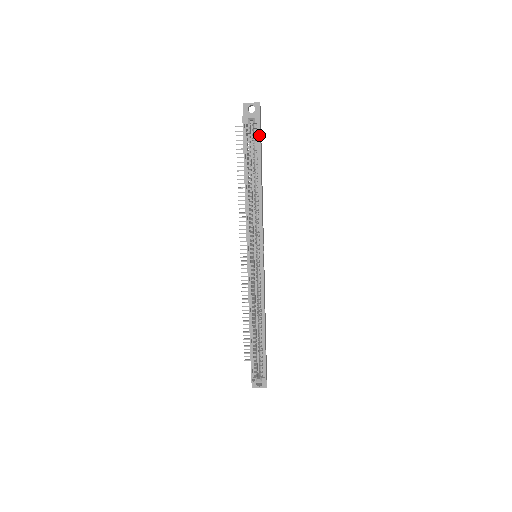
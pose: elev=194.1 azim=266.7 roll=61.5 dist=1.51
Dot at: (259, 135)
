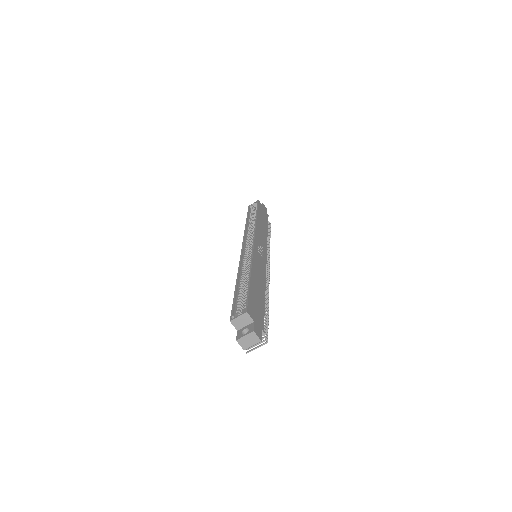
Dot at: (257, 204)
